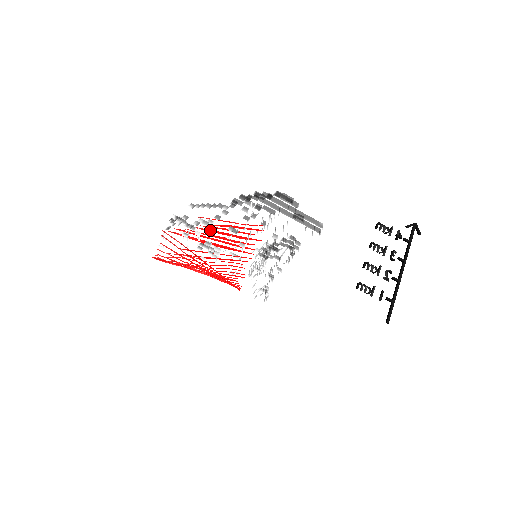
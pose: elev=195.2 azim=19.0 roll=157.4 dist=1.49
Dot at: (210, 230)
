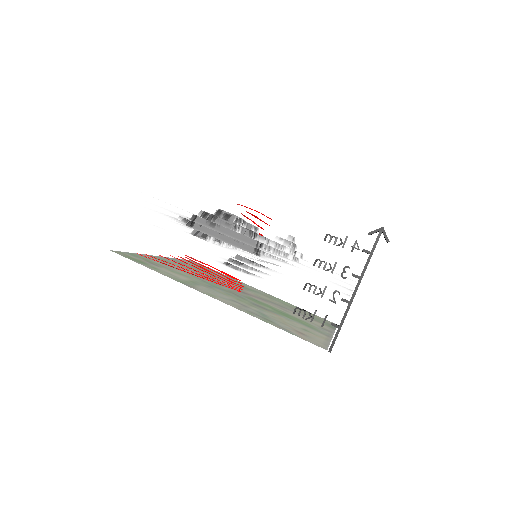
Dot at: occluded
